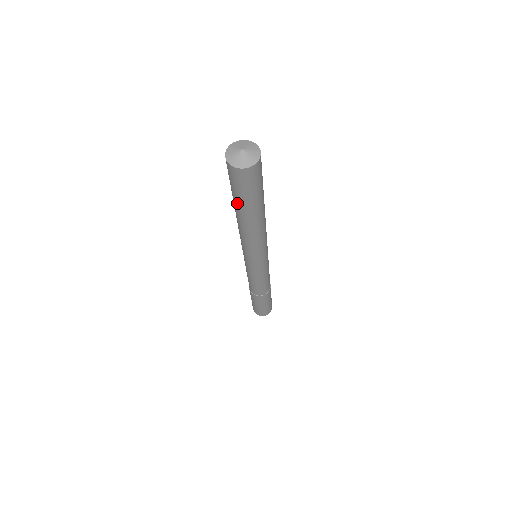
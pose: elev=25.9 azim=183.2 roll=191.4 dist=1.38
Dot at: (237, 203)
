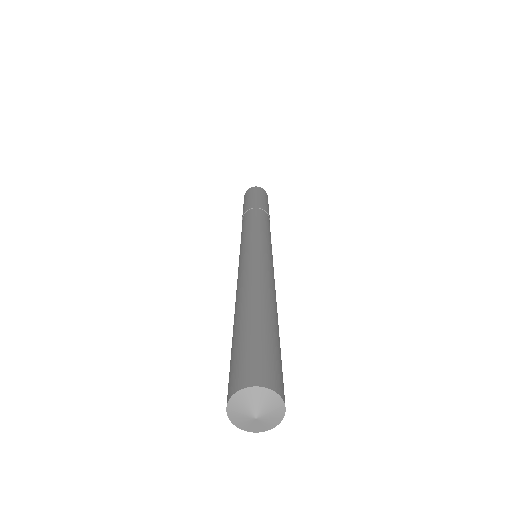
Dot at: occluded
